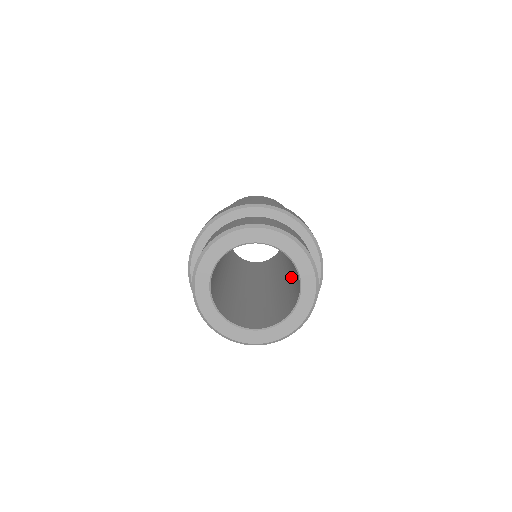
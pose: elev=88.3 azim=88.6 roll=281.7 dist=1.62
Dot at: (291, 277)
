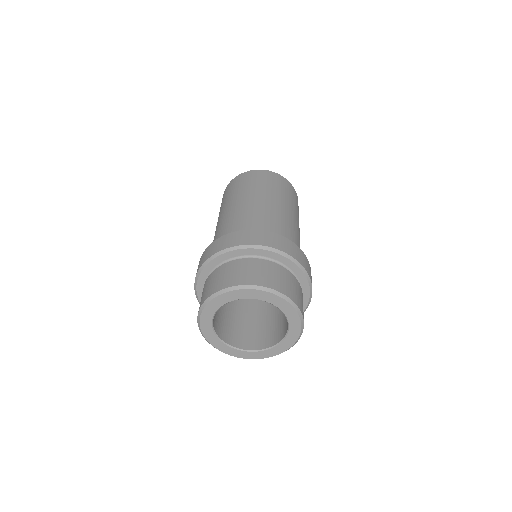
Dot at: occluded
